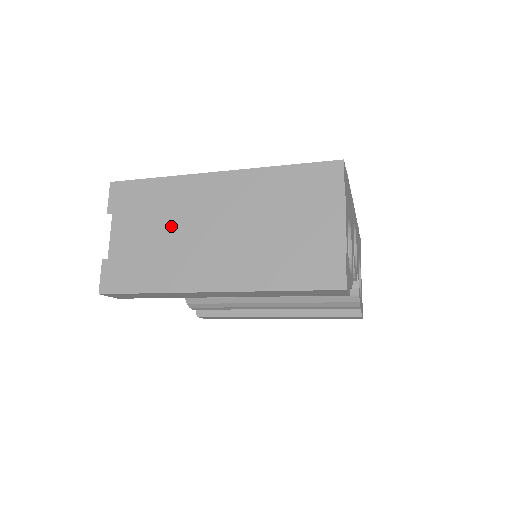
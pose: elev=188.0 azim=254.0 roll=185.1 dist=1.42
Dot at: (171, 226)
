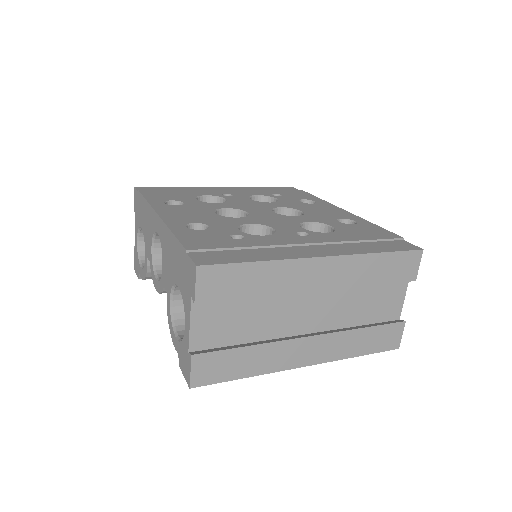
Dot at: (264, 307)
